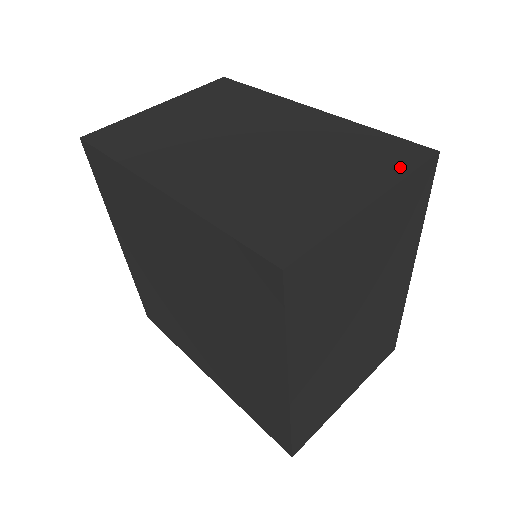
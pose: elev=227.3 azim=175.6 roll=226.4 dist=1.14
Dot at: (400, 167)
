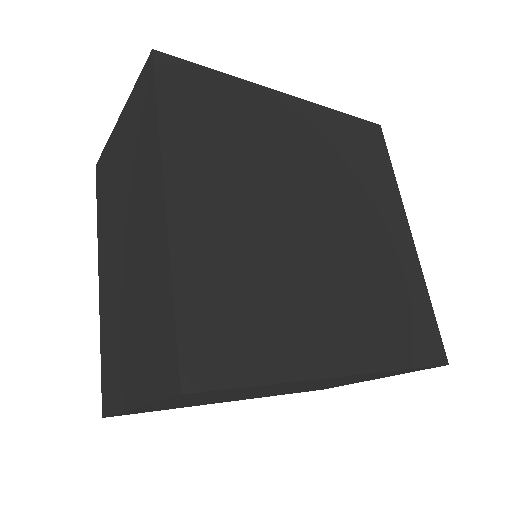
Dot at: (156, 385)
